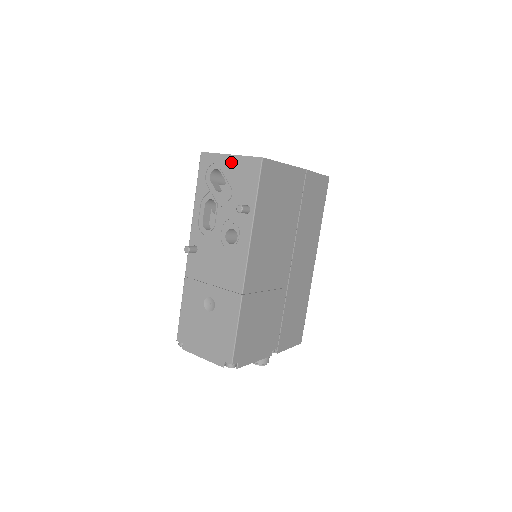
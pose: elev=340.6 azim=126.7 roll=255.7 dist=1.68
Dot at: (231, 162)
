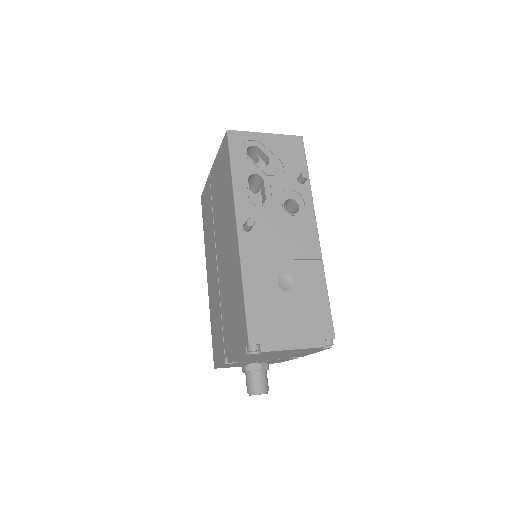
Dot at: (270, 139)
